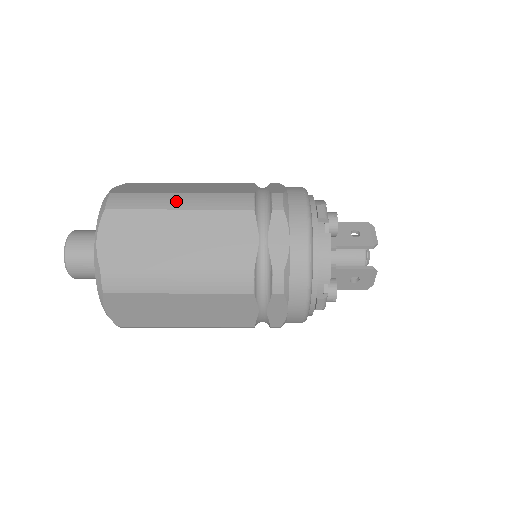
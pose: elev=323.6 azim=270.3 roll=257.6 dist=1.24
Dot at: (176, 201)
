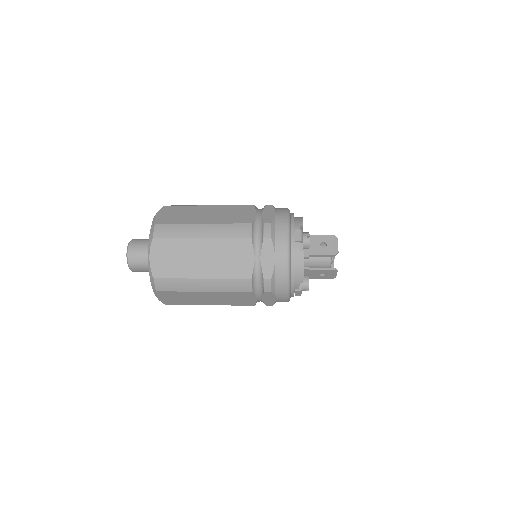
Dot at: (199, 231)
